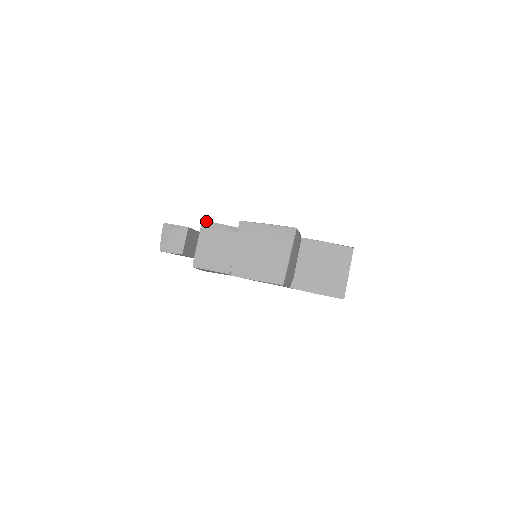
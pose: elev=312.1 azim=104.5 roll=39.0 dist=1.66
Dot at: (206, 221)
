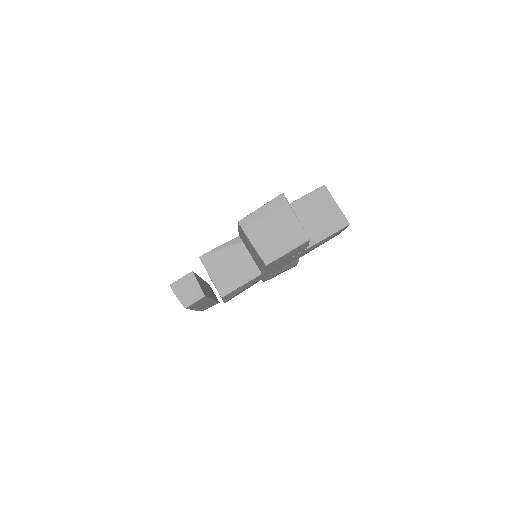
Dot at: (202, 255)
